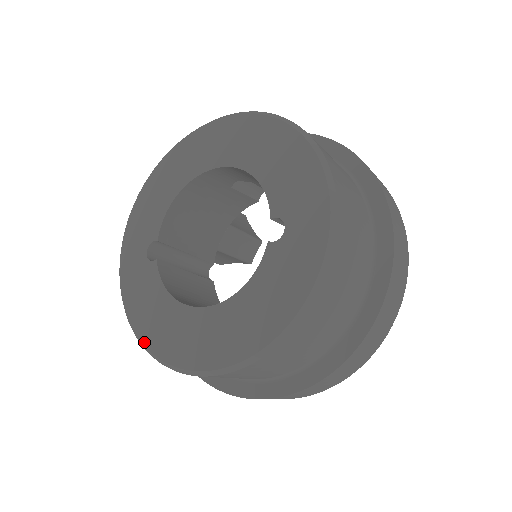
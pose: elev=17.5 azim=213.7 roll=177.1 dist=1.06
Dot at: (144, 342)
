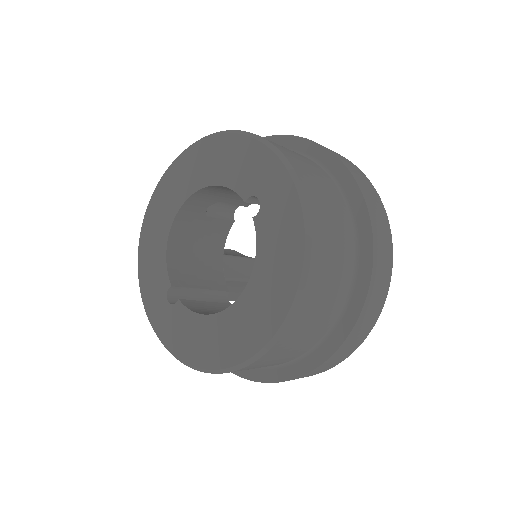
Dot at: (205, 367)
